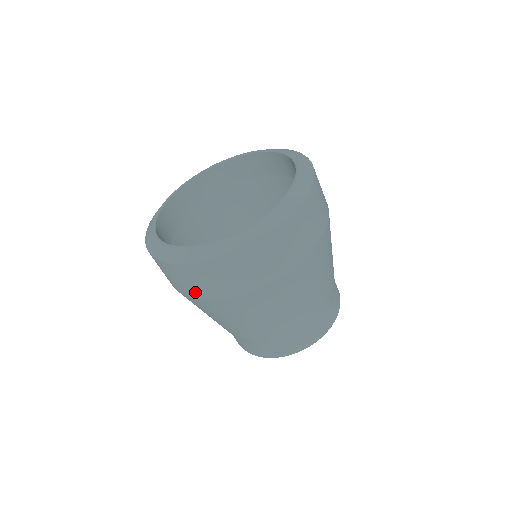
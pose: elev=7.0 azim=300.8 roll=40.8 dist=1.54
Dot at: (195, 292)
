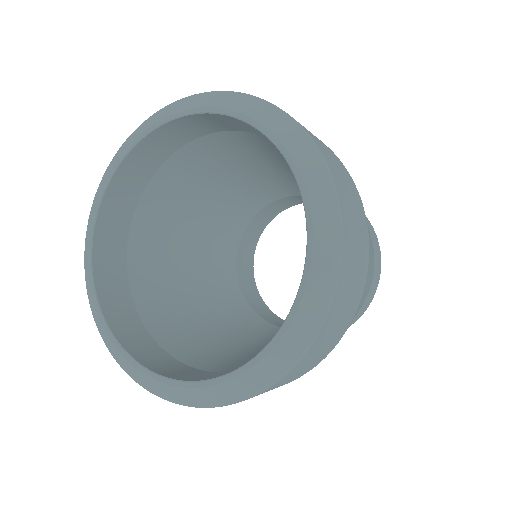
Dot at: occluded
